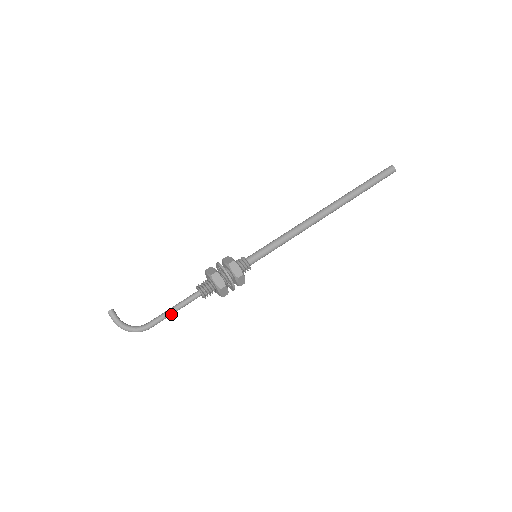
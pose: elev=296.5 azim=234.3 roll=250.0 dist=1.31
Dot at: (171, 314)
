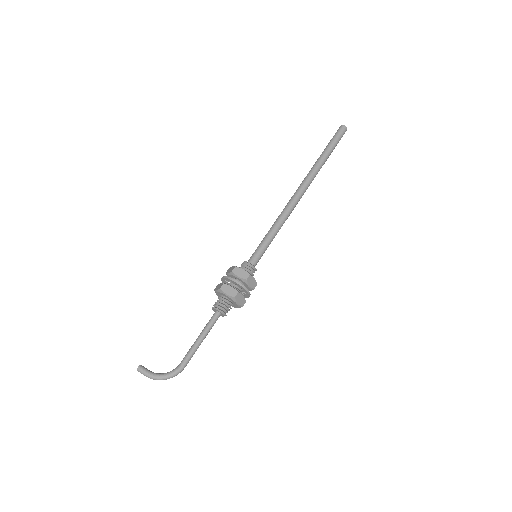
Dot at: (199, 344)
